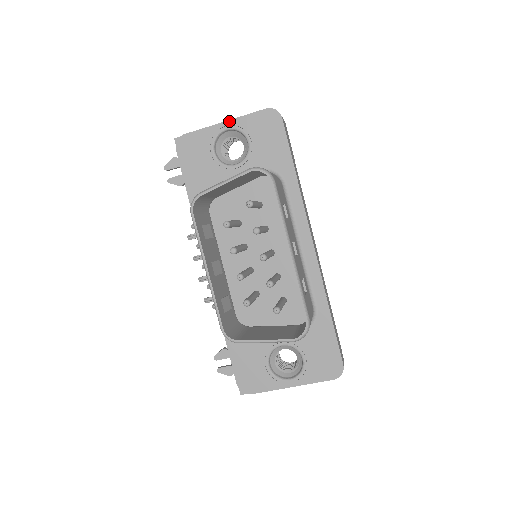
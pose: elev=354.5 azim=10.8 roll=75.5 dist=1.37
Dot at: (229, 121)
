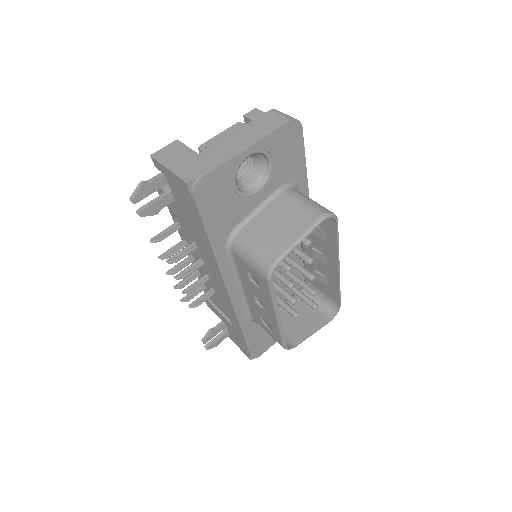
Dot at: (253, 146)
